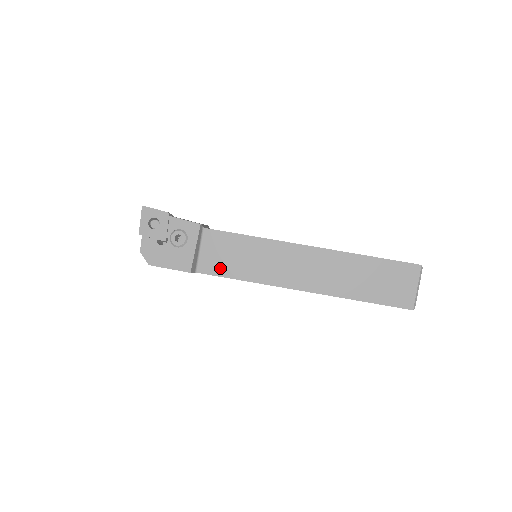
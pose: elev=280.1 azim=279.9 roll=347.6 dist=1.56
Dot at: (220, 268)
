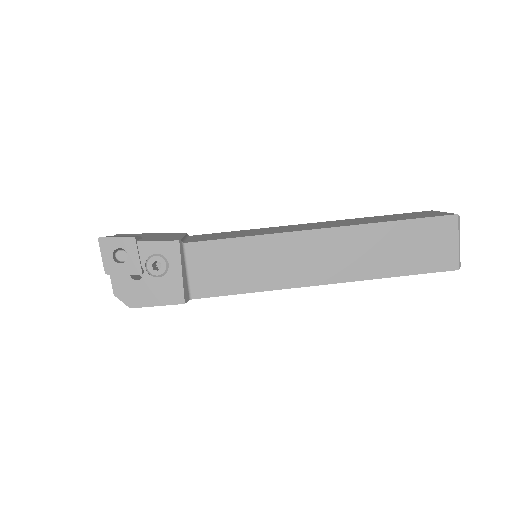
Dot at: (218, 286)
